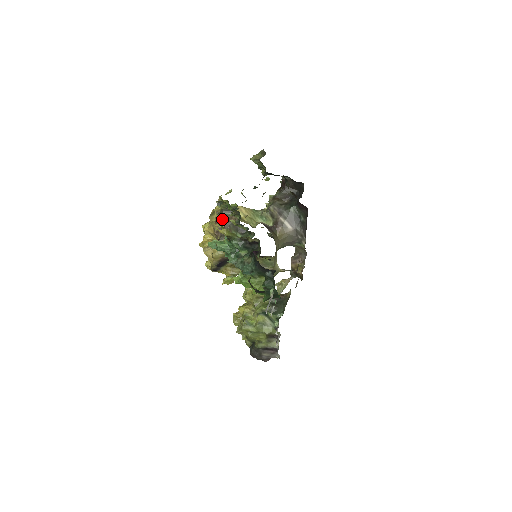
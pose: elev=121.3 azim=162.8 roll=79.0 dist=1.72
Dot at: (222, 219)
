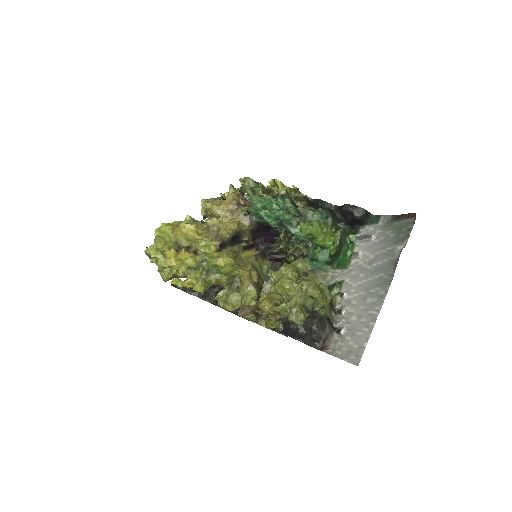
Dot at: occluded
